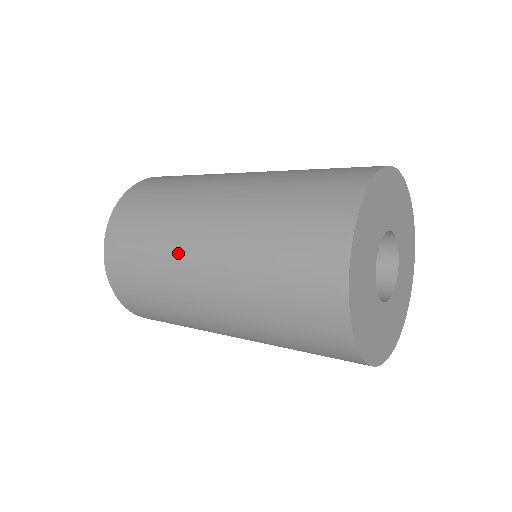
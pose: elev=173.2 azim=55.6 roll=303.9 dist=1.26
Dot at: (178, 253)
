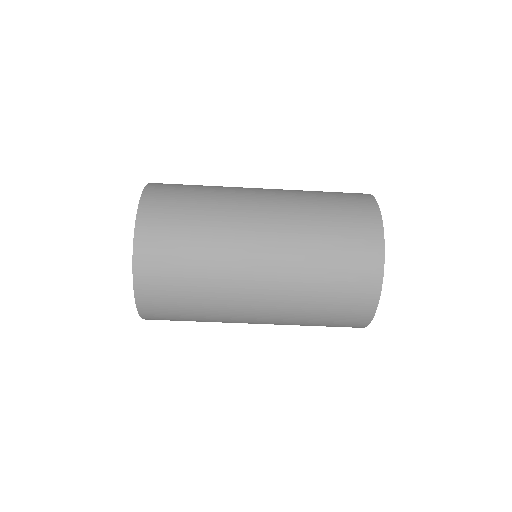
Dot at: (234, 233)
